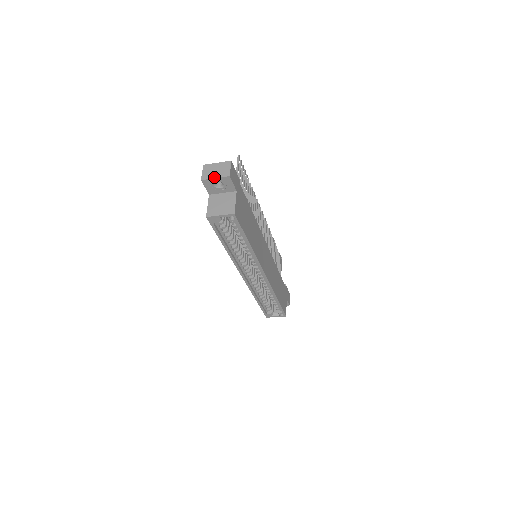
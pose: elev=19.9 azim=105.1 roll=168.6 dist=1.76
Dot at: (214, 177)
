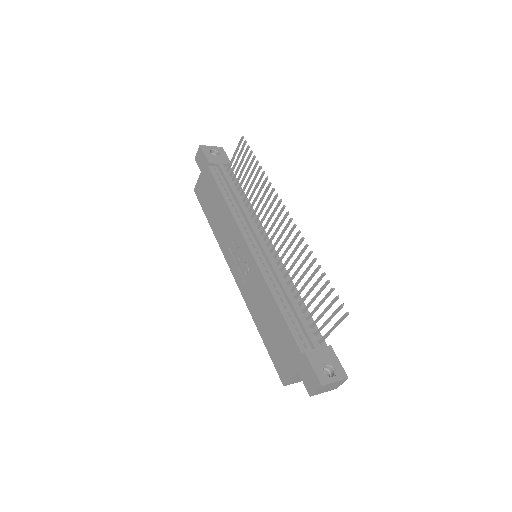
Dot at: occluded
